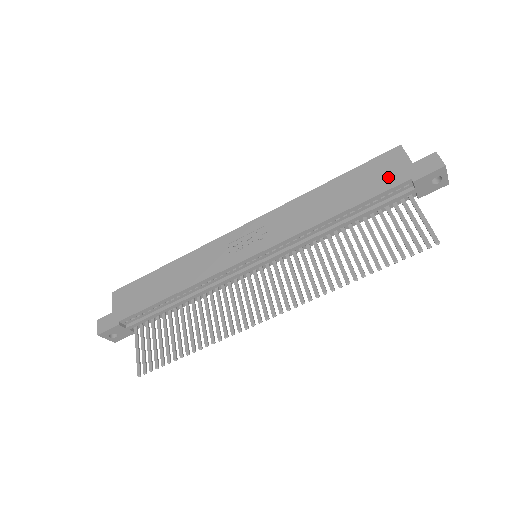
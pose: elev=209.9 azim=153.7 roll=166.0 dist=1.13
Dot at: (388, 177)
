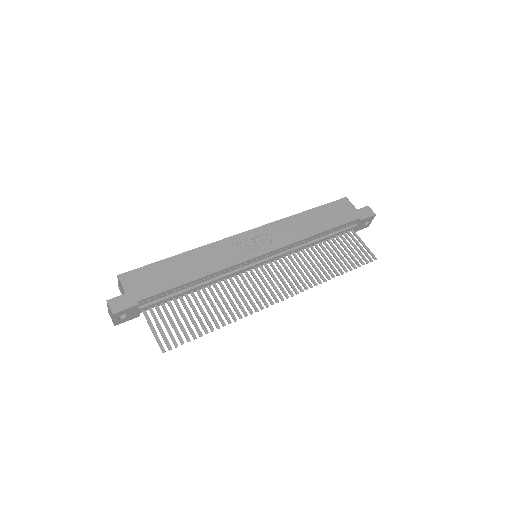
Dot at: (345, 215)
